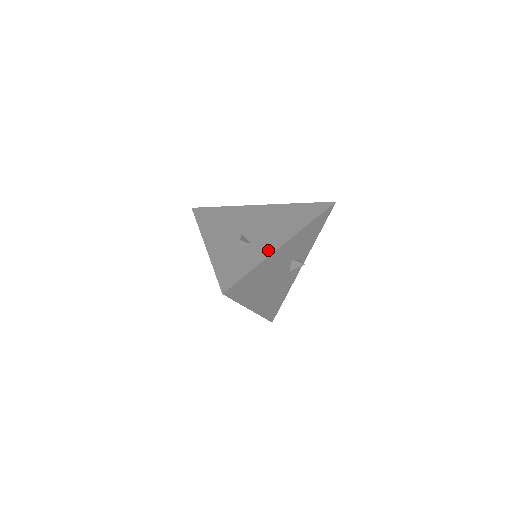
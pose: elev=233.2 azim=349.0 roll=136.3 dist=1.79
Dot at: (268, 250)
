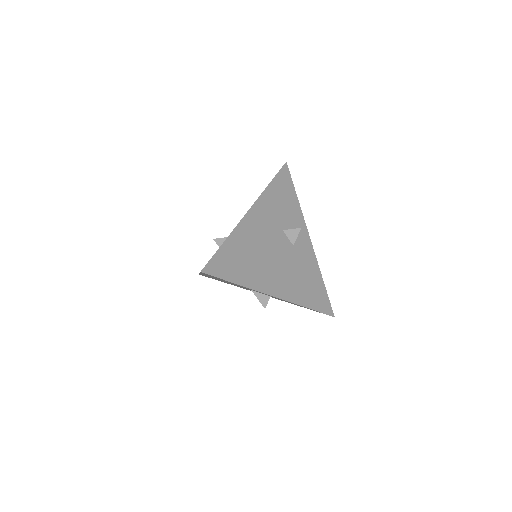
Dot at: occluded
